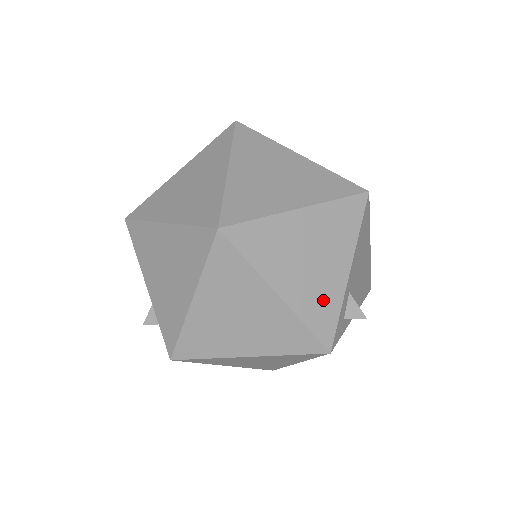
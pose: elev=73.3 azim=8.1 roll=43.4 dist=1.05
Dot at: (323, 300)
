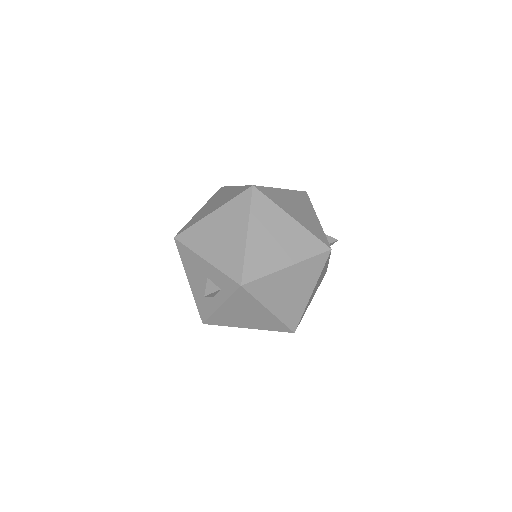
Dot at: (314, 226)
